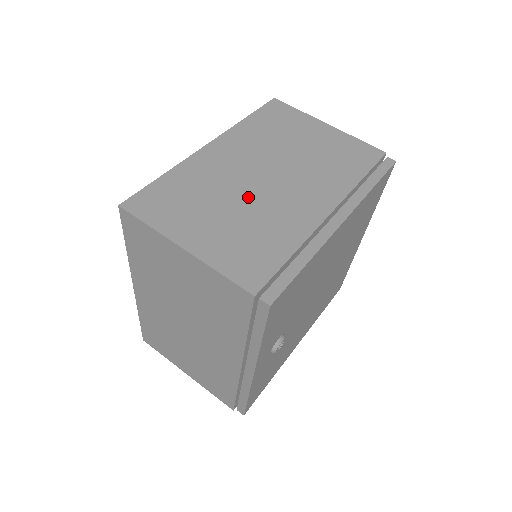
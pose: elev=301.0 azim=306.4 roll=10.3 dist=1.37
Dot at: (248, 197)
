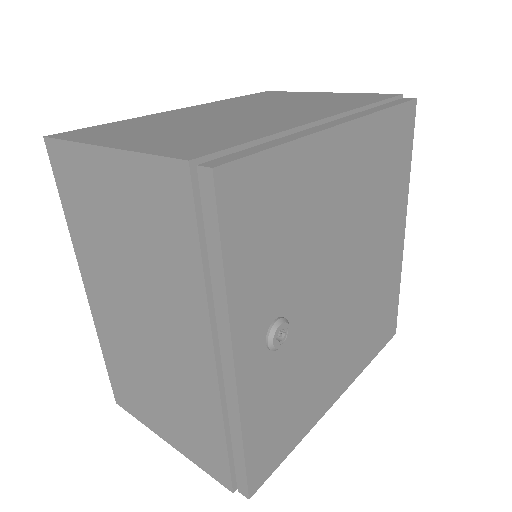
Dot at: (213, 121)
